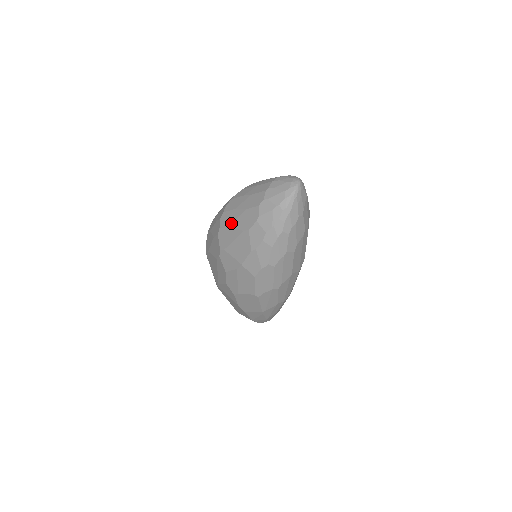
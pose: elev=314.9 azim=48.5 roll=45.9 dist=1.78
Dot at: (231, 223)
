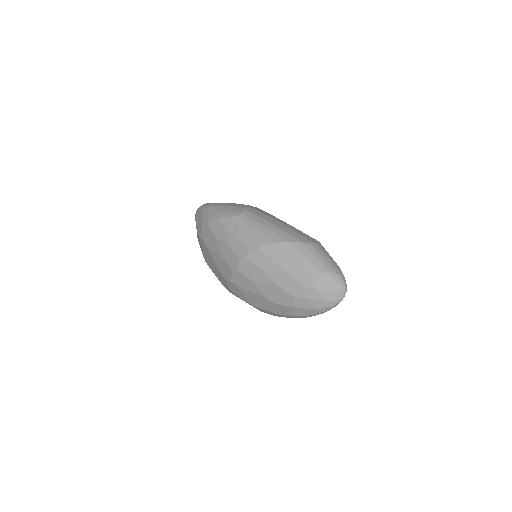
Dot at: (254, 280)
